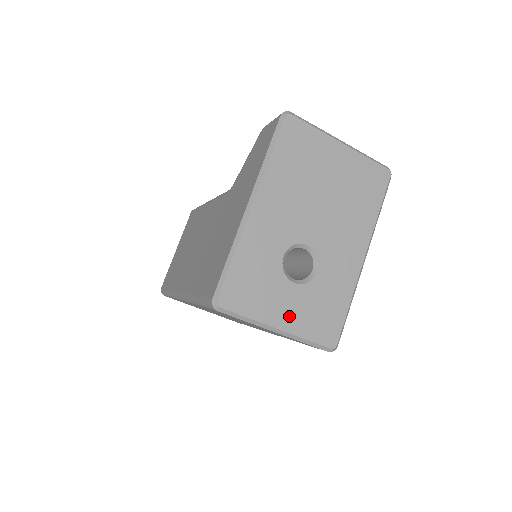
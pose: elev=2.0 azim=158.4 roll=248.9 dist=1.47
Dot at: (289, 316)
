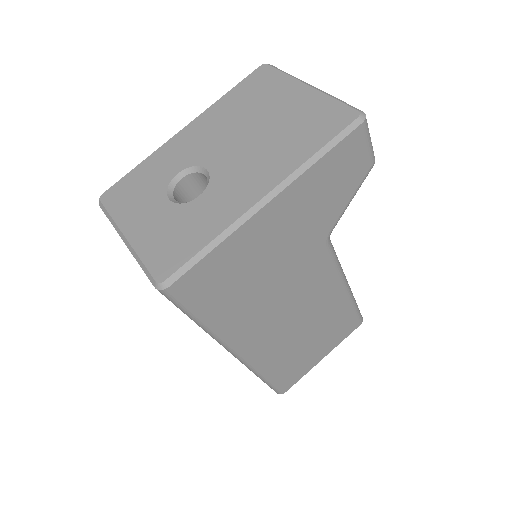
Dot at: (142, 228)
